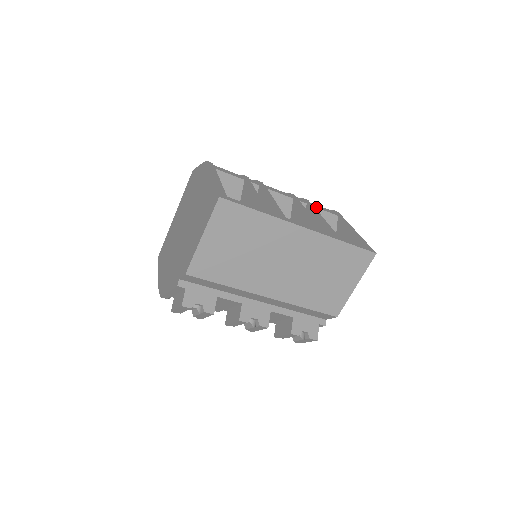
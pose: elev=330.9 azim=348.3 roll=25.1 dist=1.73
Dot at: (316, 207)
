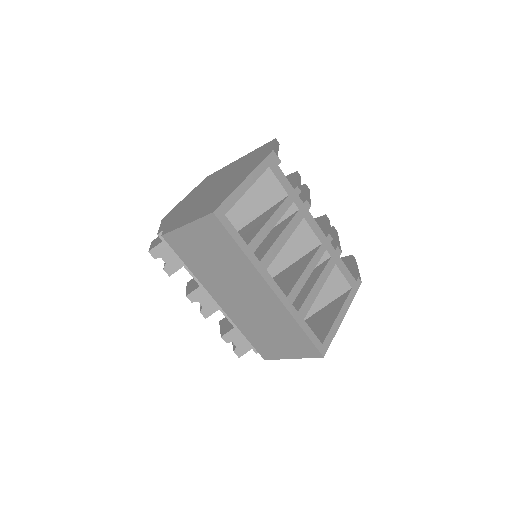
Dot at: (337, 266)
